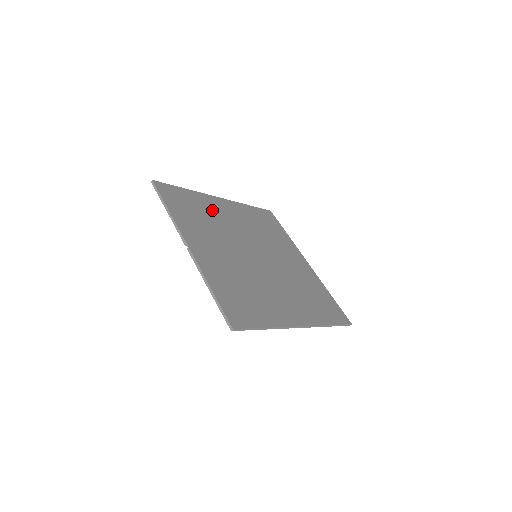
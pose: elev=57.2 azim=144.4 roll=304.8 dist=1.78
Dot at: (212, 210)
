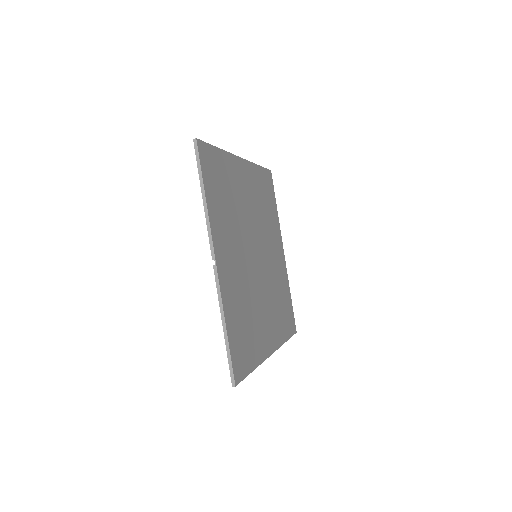
Dot at: (235, 185)
